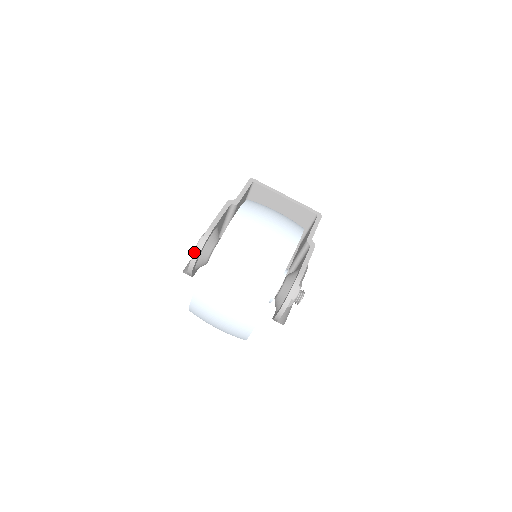
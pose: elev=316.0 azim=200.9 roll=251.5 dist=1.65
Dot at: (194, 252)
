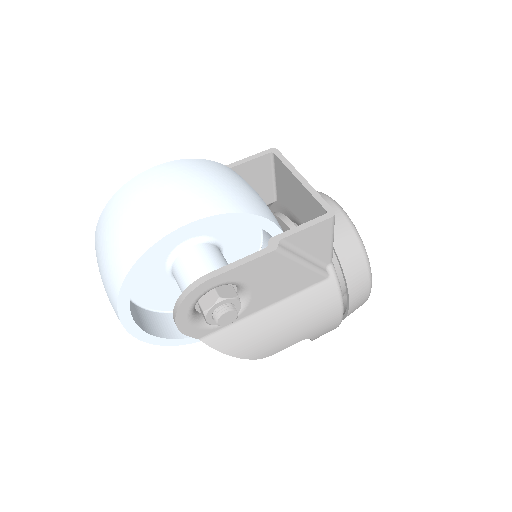
Dot at: occluded
